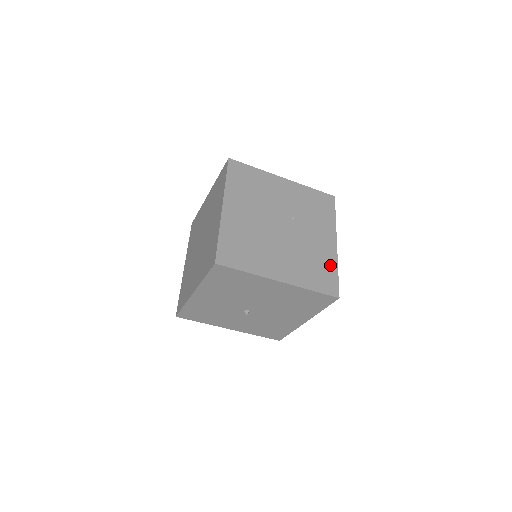
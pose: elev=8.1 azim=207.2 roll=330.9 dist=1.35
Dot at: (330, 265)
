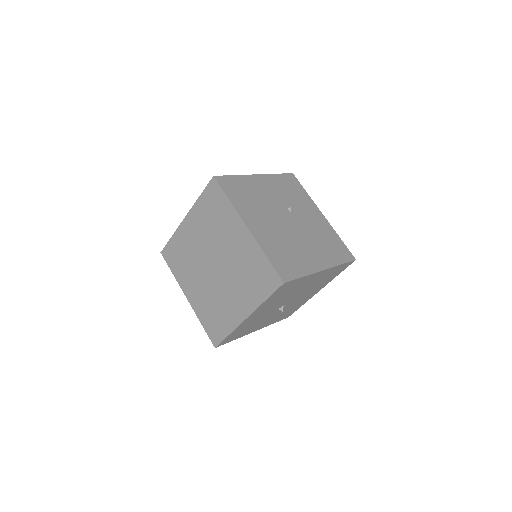
Dot at: (333, 236)
